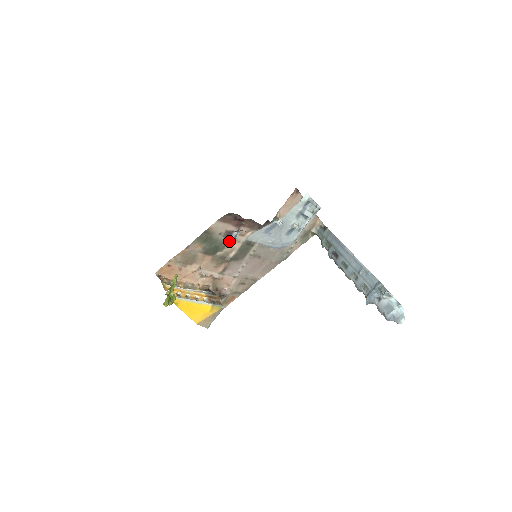
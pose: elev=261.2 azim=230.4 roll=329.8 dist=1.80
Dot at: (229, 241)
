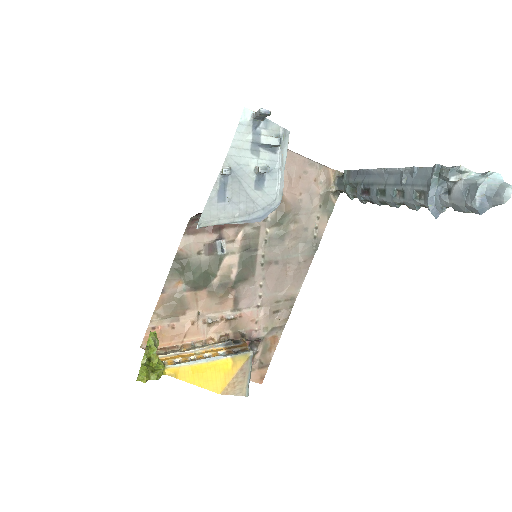
Dot at: (218, 258)
